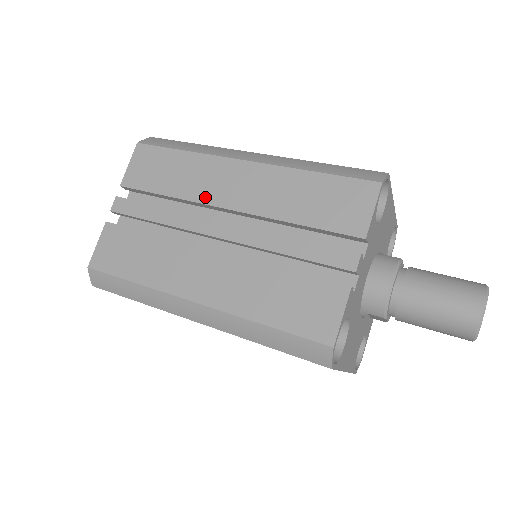
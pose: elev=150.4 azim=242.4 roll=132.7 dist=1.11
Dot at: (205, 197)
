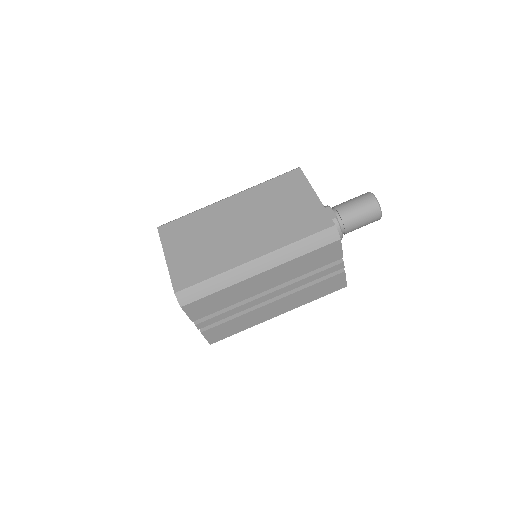
Dot at: (251, 295)
